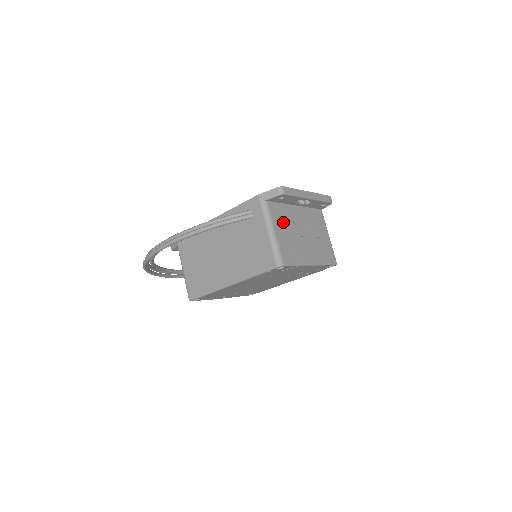
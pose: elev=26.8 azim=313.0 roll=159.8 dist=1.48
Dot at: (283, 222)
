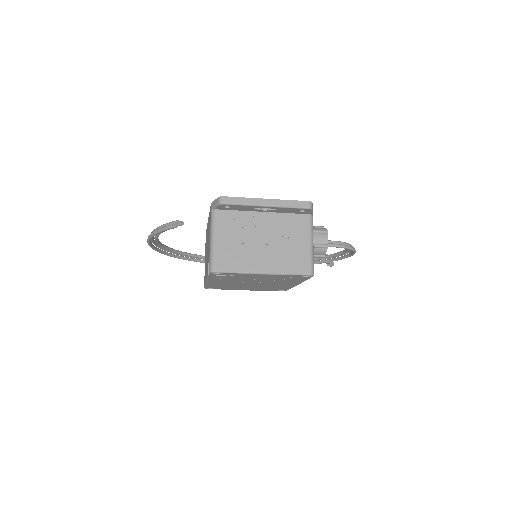
Dot at: (233, 229)
